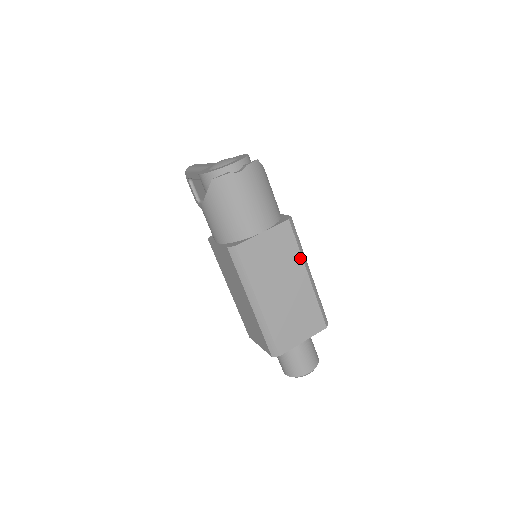
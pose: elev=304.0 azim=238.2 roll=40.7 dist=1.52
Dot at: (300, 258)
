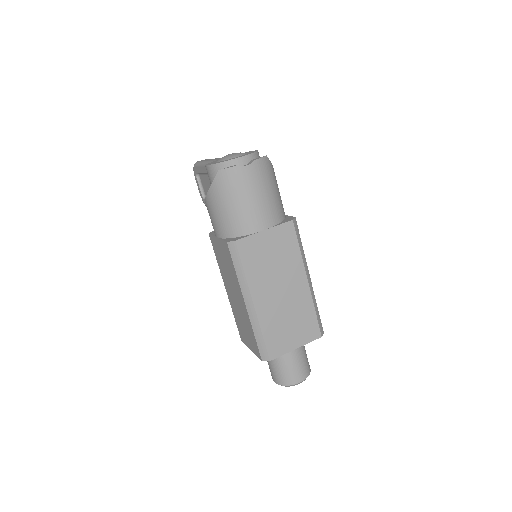
Dot at: (301, 261)
